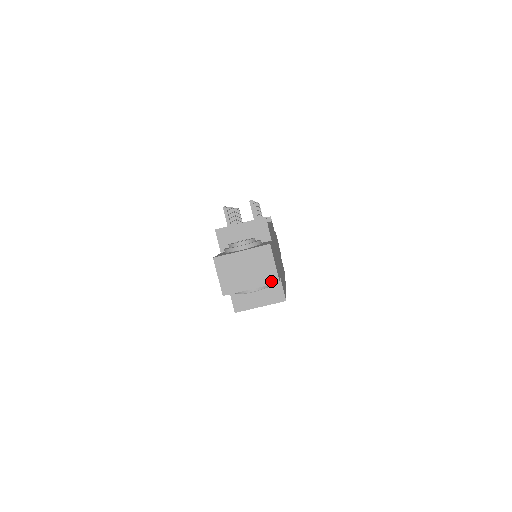
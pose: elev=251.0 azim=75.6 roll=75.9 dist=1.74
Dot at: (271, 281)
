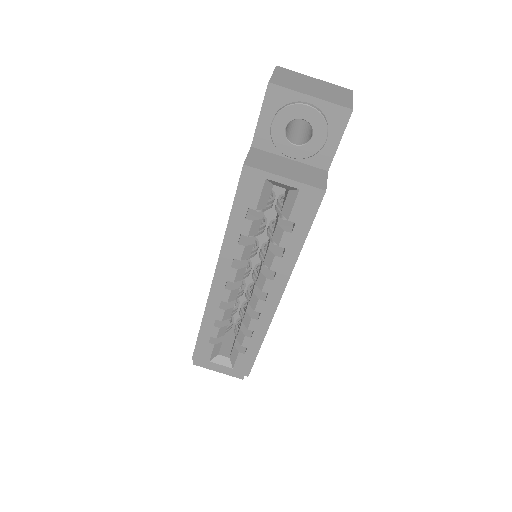
Dot at: (342, 104)
